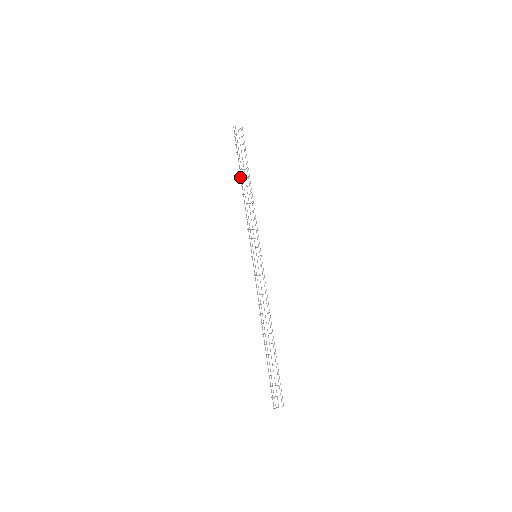
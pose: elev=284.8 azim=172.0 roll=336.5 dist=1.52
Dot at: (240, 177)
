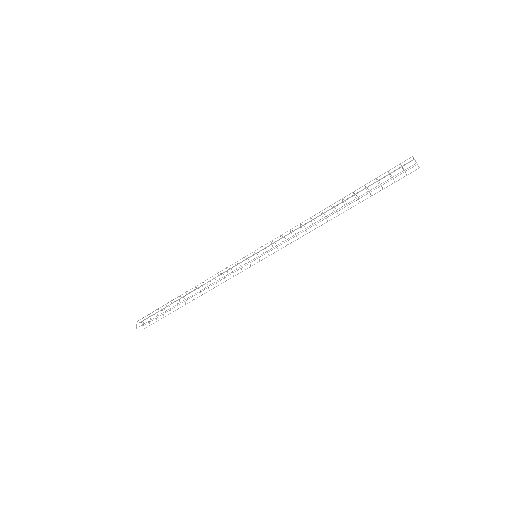
Dot at: occluded
